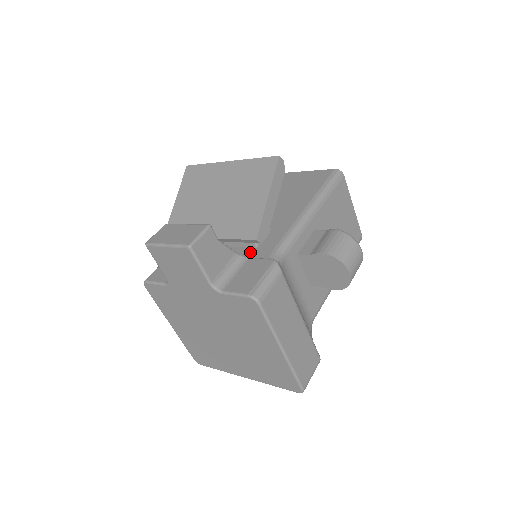
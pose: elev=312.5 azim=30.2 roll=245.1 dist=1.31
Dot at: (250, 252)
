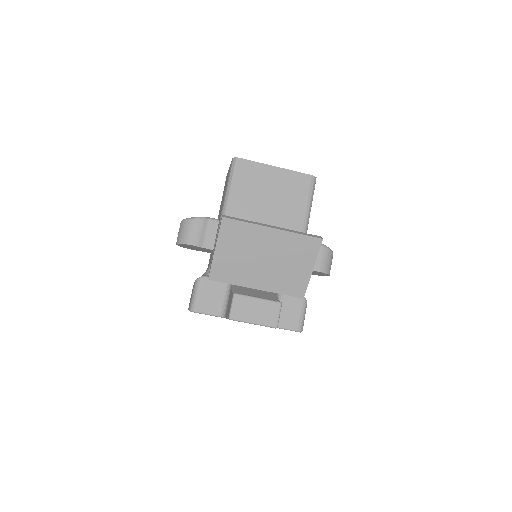
Dot at: occluded
